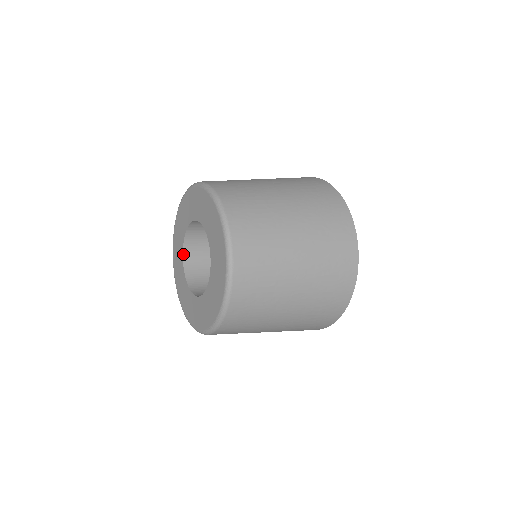
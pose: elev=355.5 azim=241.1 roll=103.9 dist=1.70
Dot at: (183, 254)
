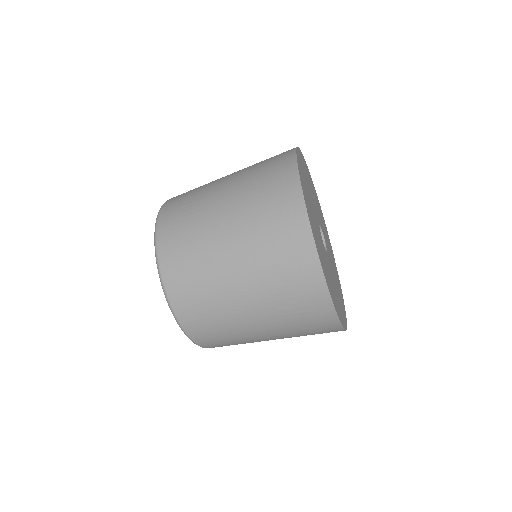
Dot at: occluded
